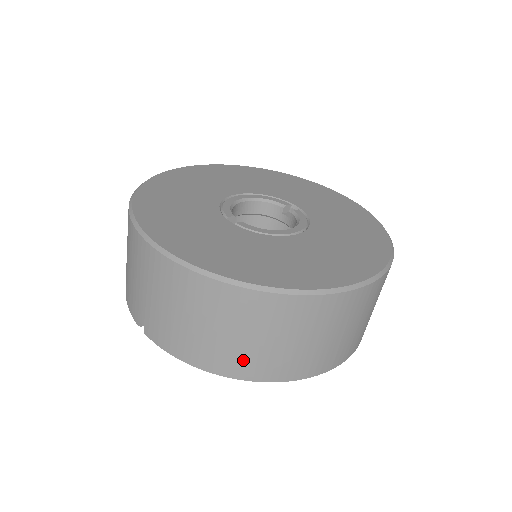
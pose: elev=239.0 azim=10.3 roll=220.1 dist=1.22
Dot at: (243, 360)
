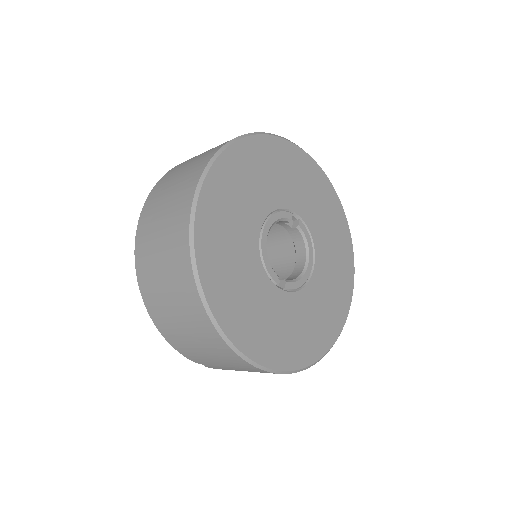
Dot at: occluded
